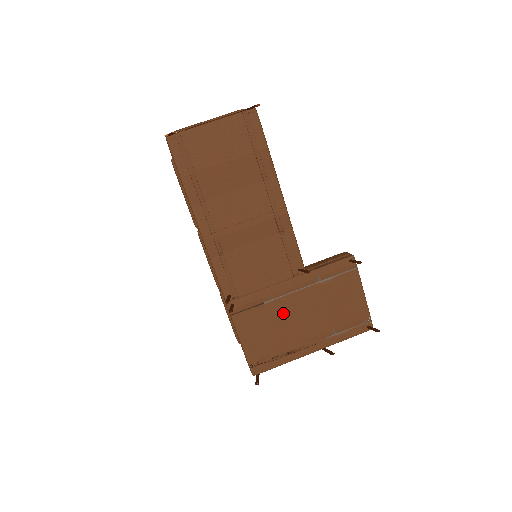
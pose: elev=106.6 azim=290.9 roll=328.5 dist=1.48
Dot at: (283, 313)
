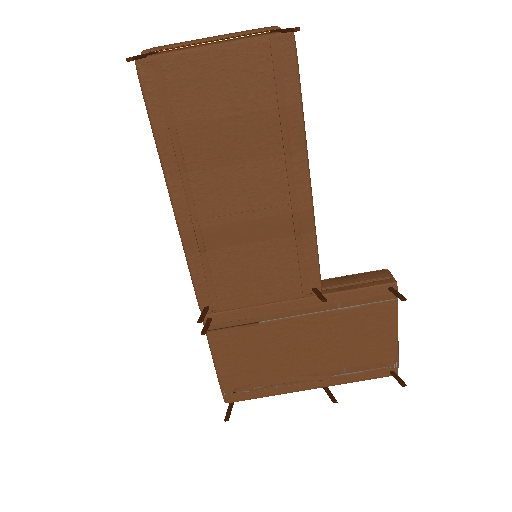
Dot at: (279, 339)
